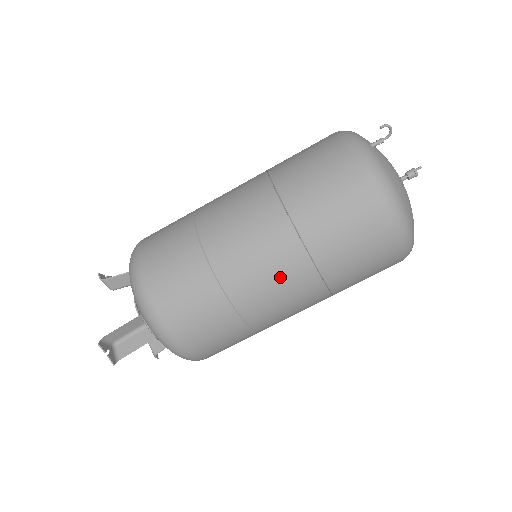
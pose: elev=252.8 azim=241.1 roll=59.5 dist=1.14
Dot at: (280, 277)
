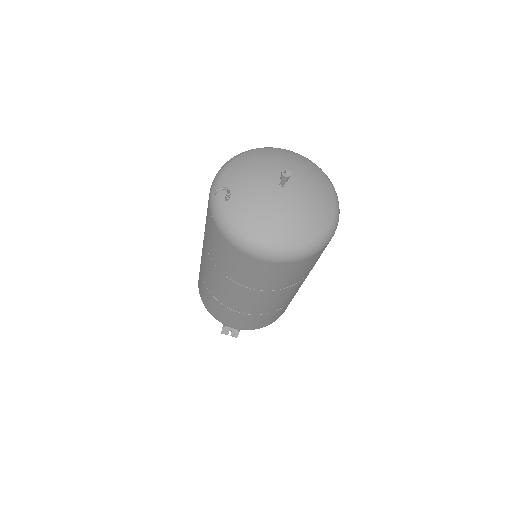
Dot at: (250, 299)
